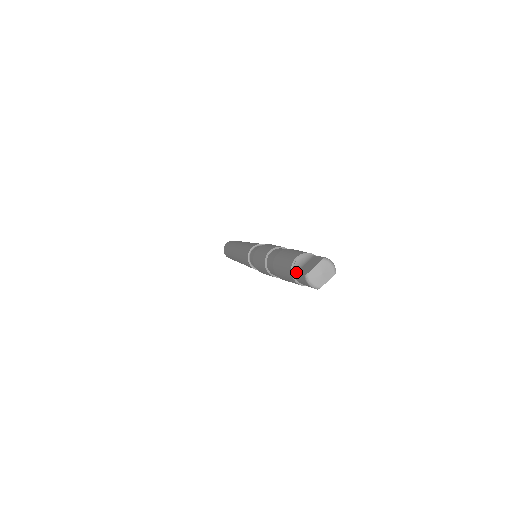
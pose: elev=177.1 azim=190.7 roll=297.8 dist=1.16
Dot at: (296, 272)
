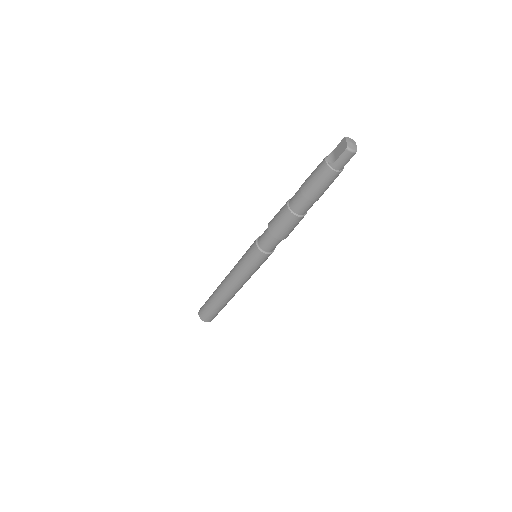
Dot at: (335, 161)
